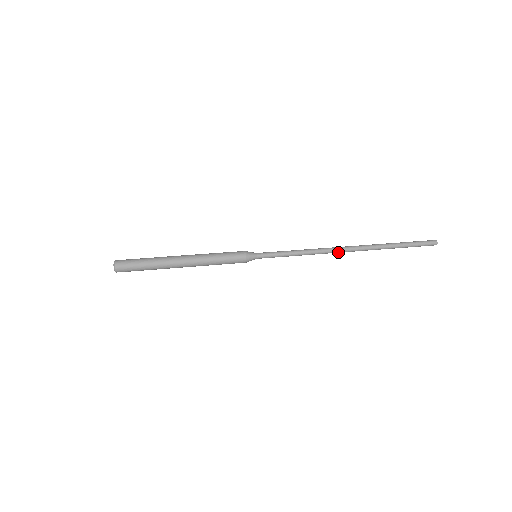
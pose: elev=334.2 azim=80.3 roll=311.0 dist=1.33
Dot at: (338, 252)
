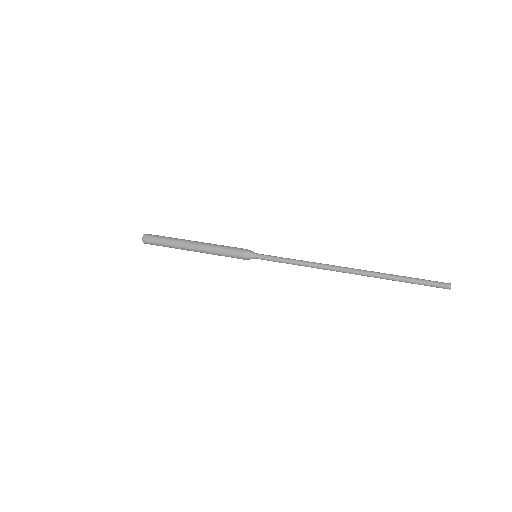
Dot at: occluded
